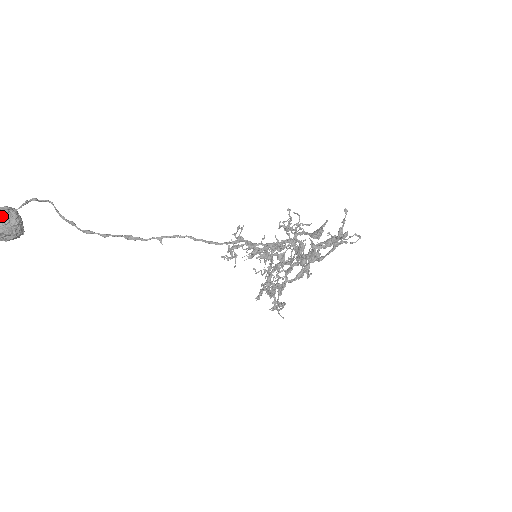
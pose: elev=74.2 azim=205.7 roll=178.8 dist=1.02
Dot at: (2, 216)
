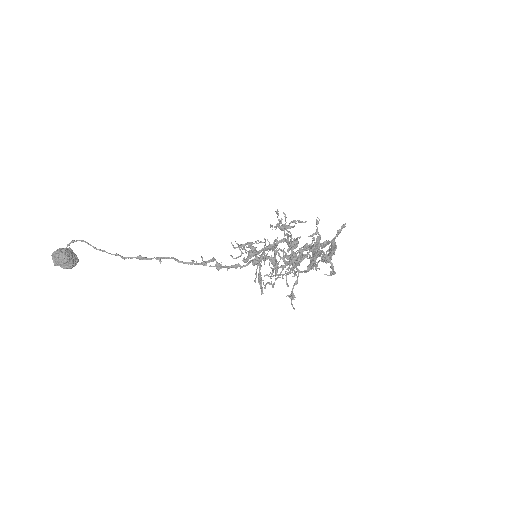
Dot at: (57, 258)
